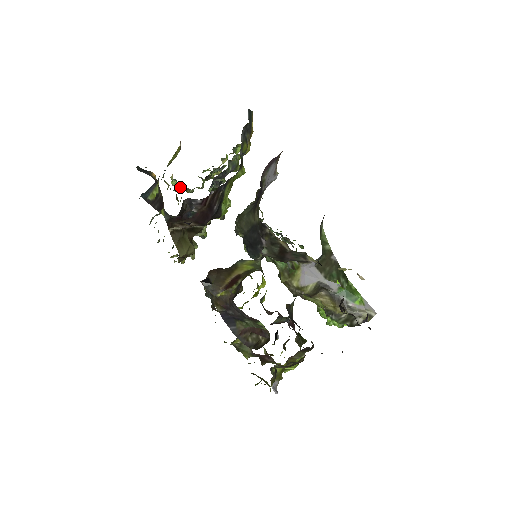
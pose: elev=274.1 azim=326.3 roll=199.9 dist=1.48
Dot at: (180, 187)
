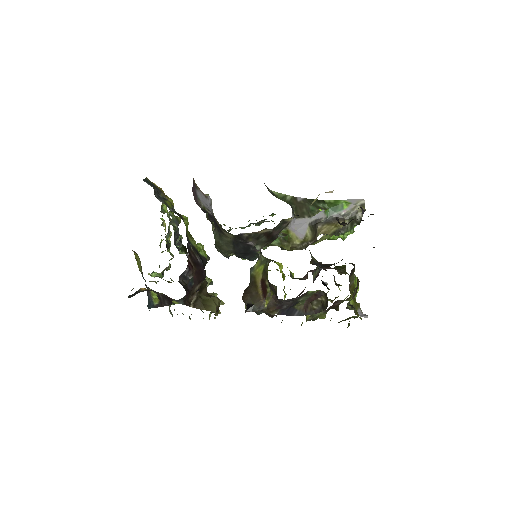
Dot at: (160, 273)
